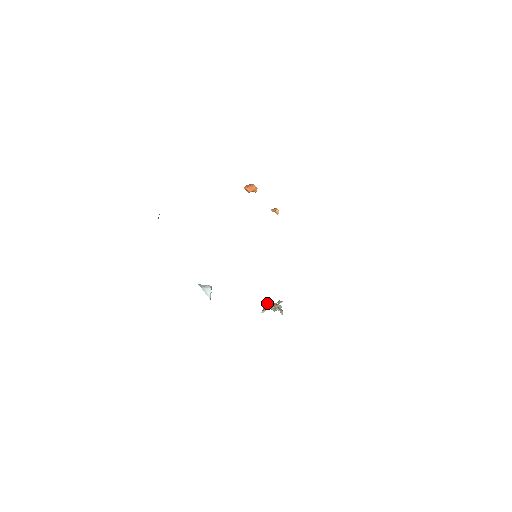
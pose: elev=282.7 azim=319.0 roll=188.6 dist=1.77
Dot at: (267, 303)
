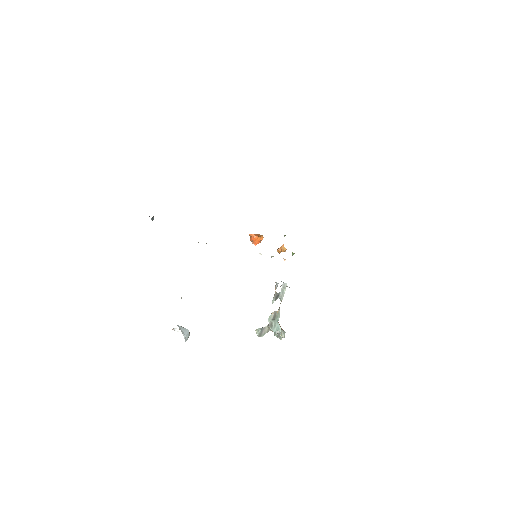
Dot at: occluded
